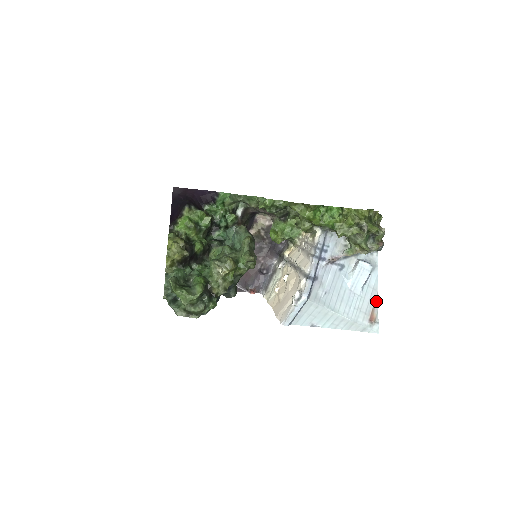
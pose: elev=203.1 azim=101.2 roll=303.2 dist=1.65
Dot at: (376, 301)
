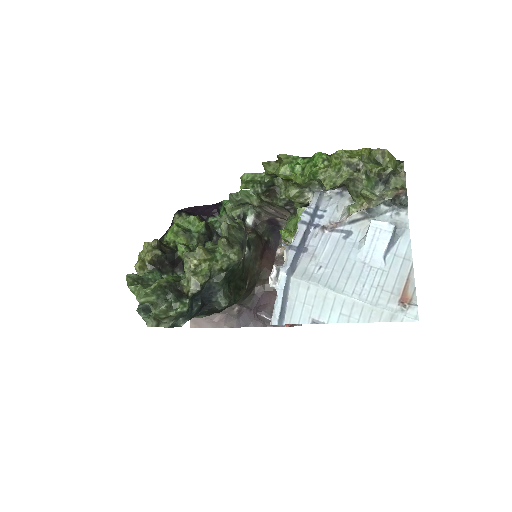
Dot at: (410, 275)
